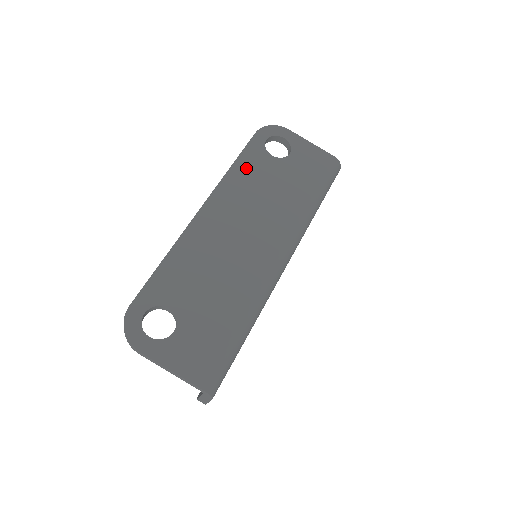
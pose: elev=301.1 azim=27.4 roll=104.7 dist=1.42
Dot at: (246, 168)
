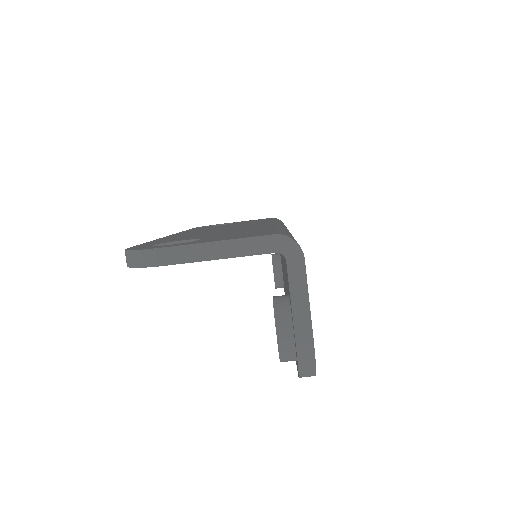
Dot at: occluded
